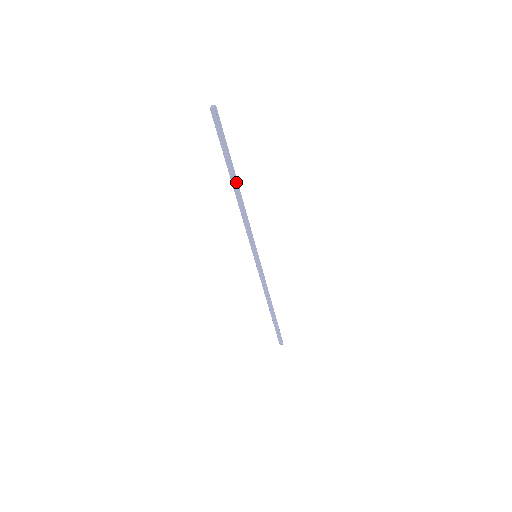
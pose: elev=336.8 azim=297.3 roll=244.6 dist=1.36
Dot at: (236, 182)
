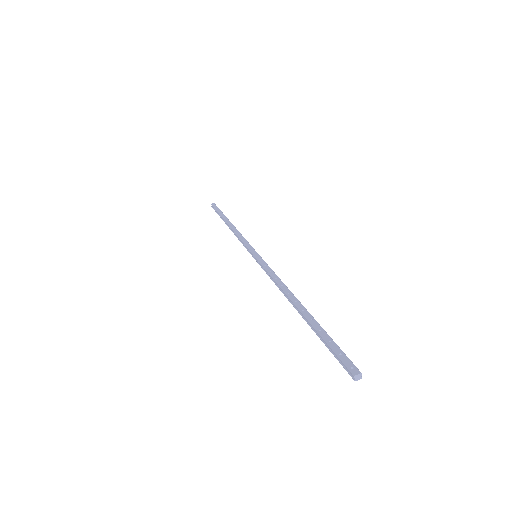
Dot at: (303, 308)
